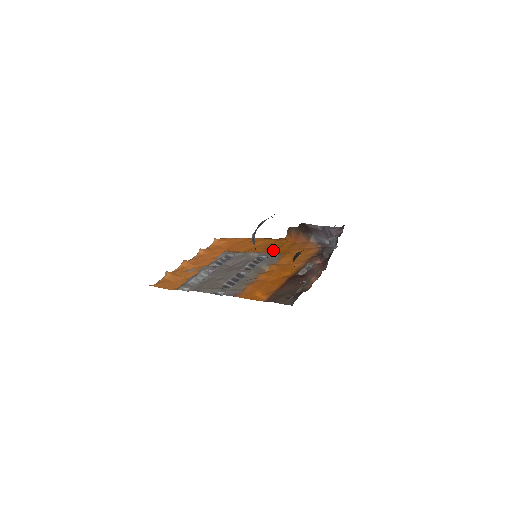
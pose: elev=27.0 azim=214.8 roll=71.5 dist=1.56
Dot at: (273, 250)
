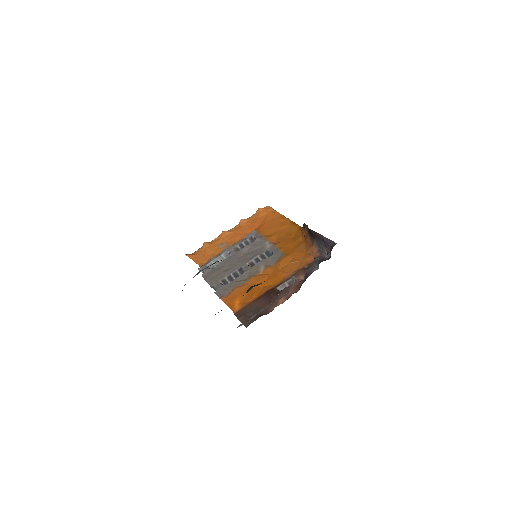
Dot at: (284, 245)
